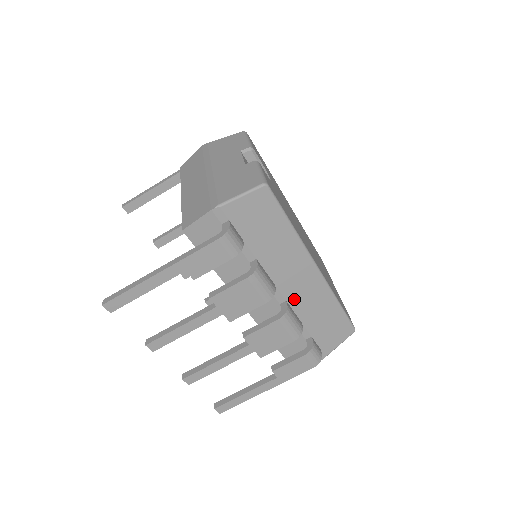
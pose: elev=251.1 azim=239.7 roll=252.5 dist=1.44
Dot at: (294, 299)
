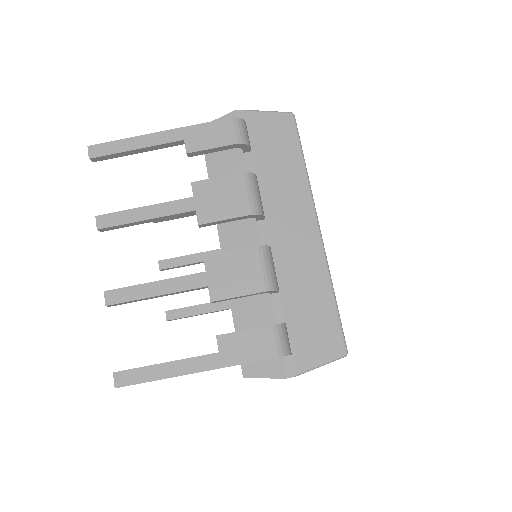
Dot at: (281, 252)
